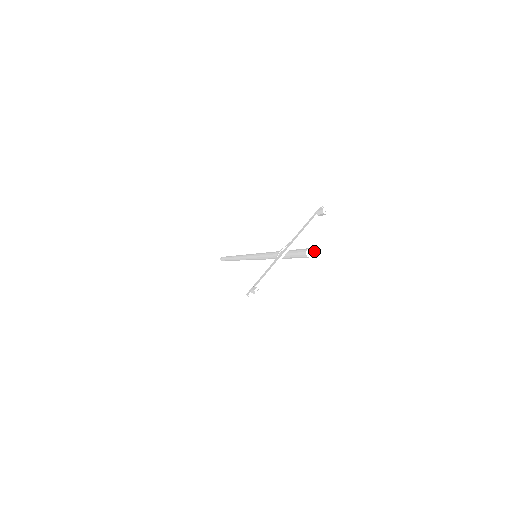
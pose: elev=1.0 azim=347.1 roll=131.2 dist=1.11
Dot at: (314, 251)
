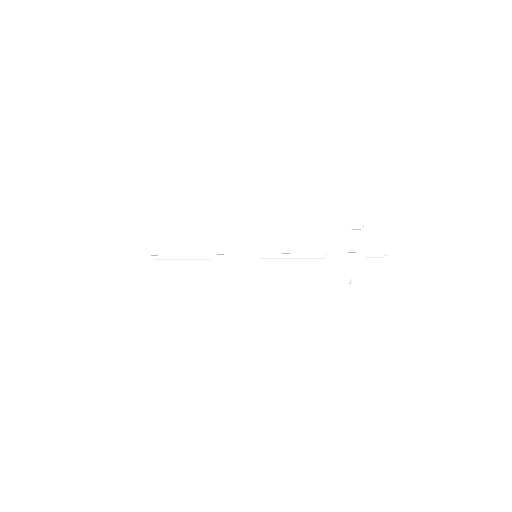
Dot at: (385, 254)
